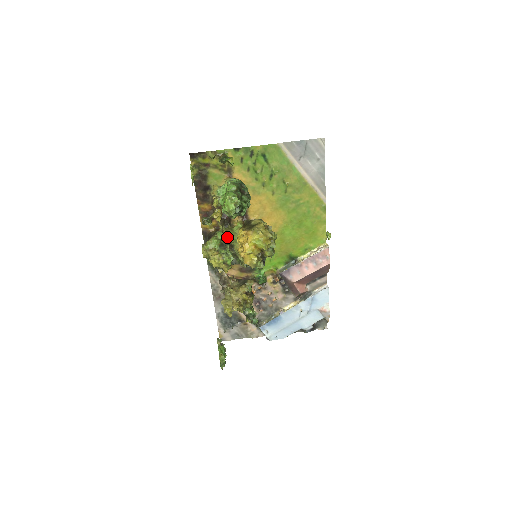
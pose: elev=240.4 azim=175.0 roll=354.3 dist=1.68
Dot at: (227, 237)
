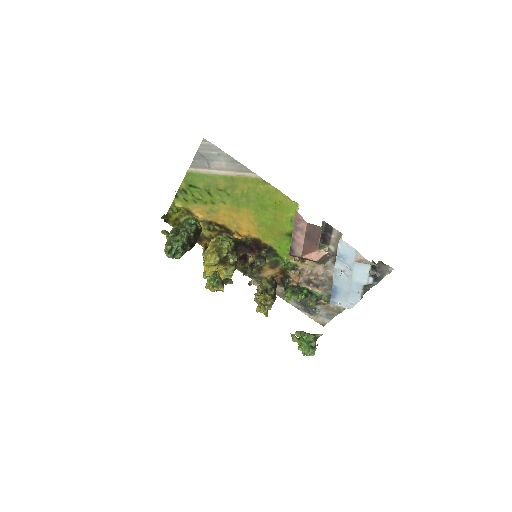
Dot at: occluded
